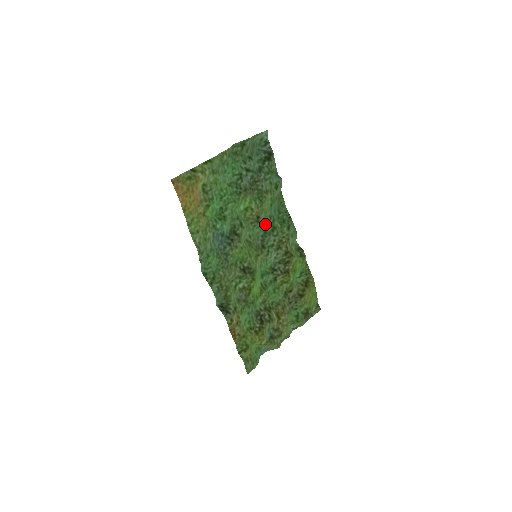
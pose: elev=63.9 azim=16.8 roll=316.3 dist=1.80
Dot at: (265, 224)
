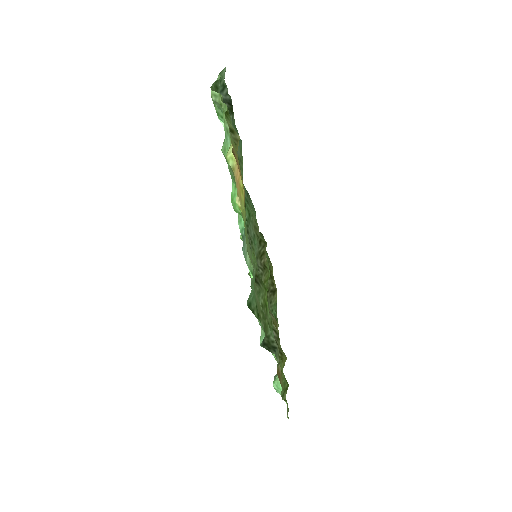
Dot at: occluded
